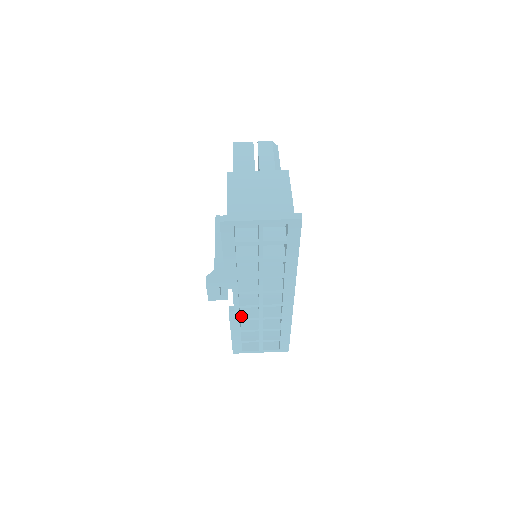
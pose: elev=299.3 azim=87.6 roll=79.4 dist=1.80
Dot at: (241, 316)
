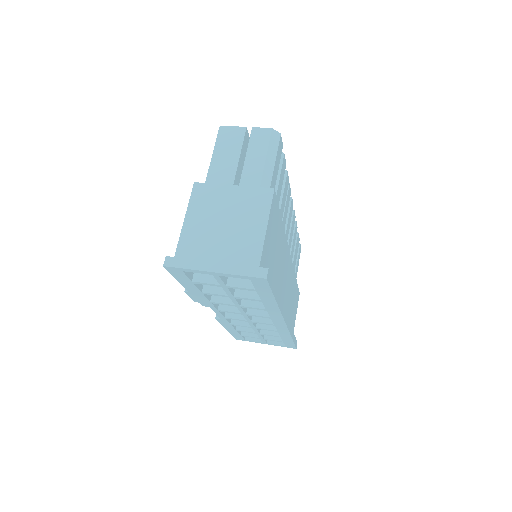
Dot at: (232, 321)
